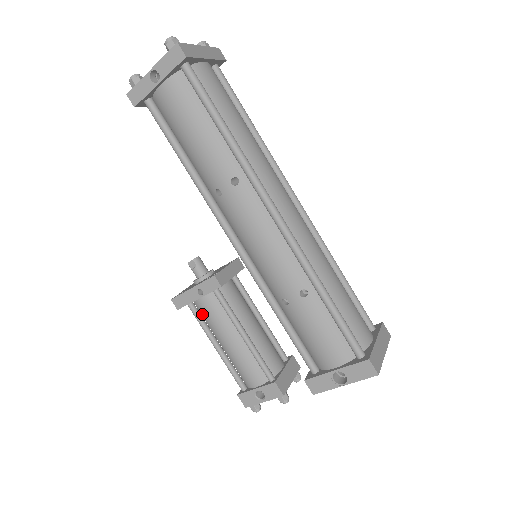
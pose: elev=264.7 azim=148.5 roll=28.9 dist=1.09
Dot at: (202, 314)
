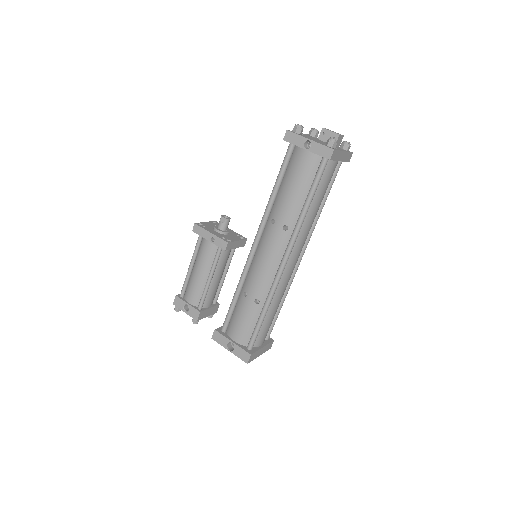
Dot at: (201, 246)
